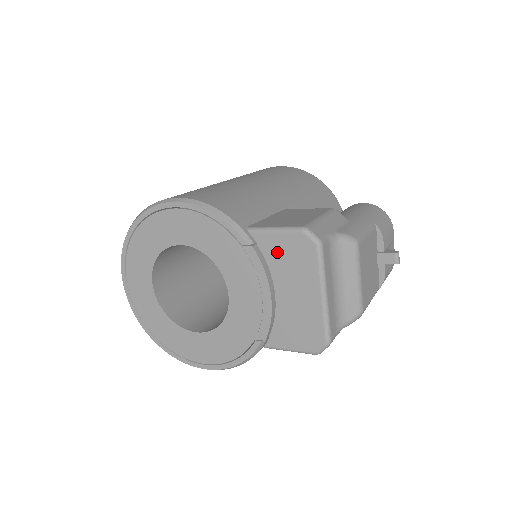
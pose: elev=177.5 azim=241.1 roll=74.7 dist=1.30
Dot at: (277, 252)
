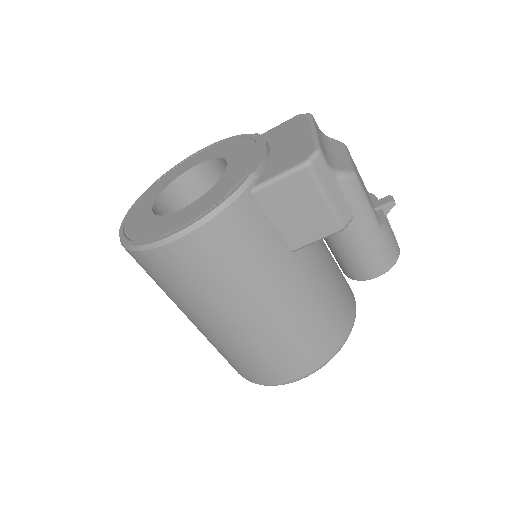
Dot at: (276, 133)
